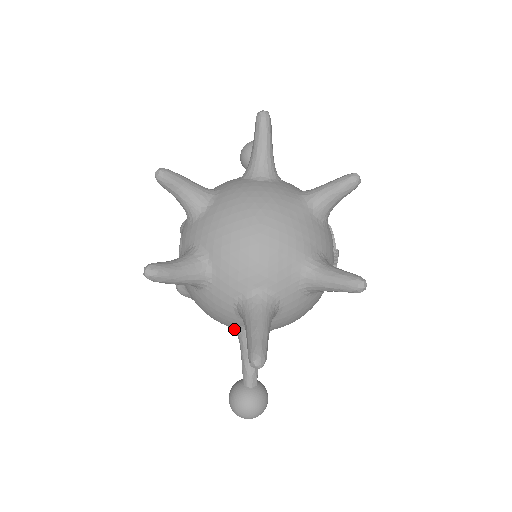
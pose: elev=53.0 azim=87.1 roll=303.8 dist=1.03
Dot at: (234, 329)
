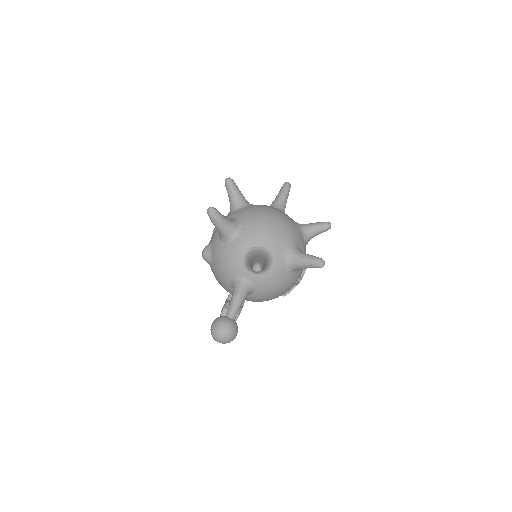
Dot at: (233, 280)
